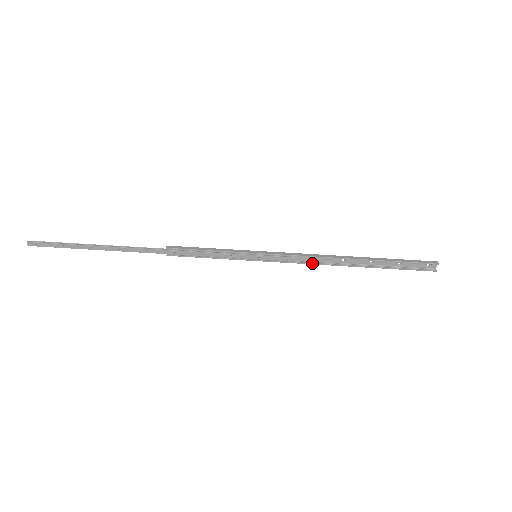
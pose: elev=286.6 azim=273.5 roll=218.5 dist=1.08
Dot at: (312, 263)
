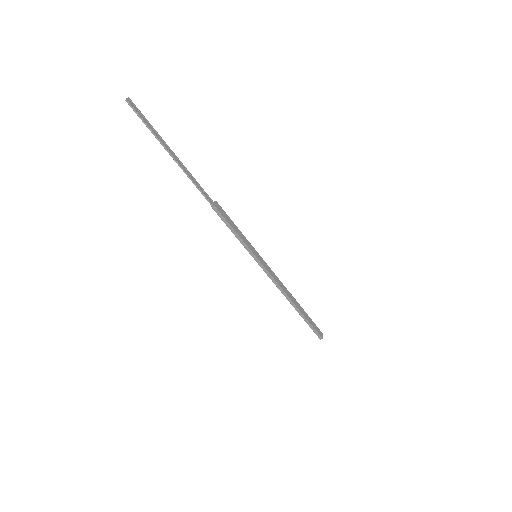
Dot at: occluded
